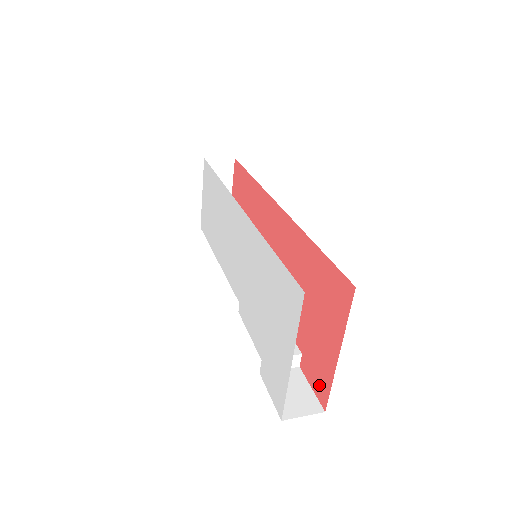
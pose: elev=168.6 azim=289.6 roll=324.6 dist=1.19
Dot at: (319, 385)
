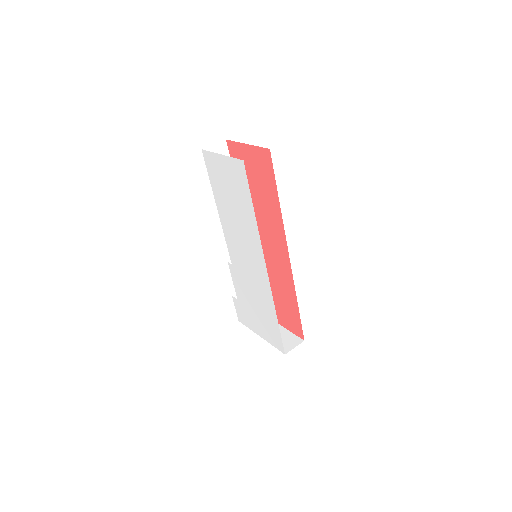
Dot at: occluded
